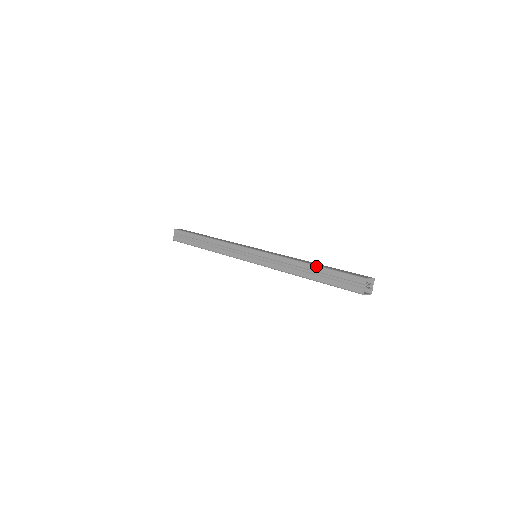
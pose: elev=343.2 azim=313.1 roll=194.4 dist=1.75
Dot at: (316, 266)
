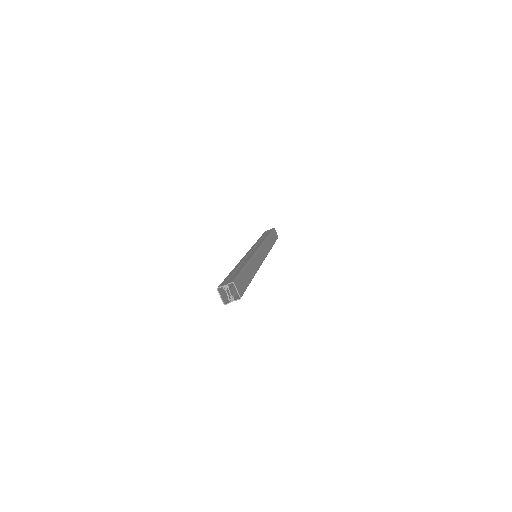
Dot at: (245, 265)
